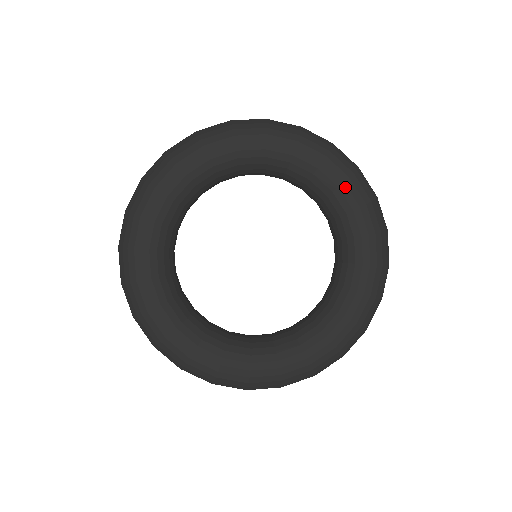
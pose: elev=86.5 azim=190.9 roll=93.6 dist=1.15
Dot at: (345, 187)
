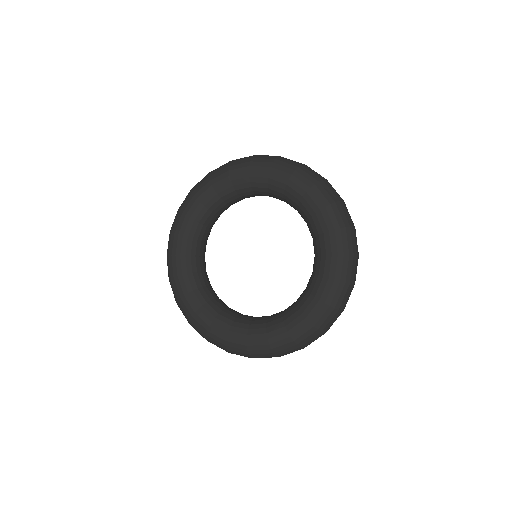
Dot at: (330, 258)
